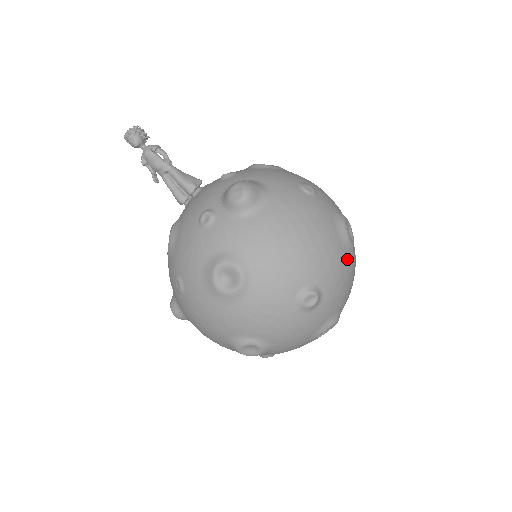
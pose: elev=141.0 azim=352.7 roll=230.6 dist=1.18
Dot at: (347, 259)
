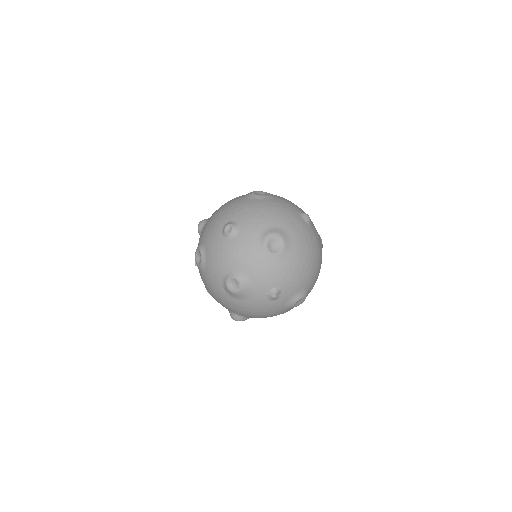
Dot at: (255, 202)
